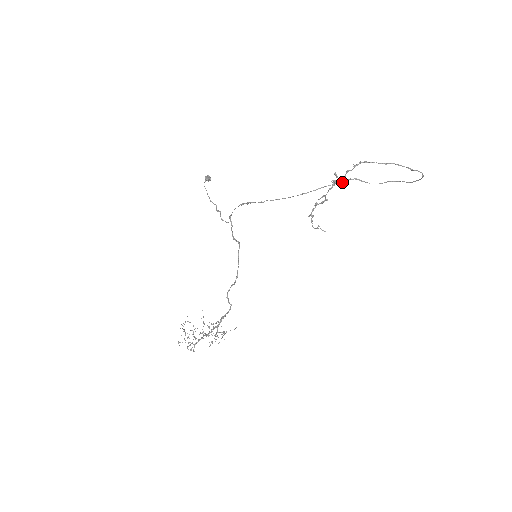
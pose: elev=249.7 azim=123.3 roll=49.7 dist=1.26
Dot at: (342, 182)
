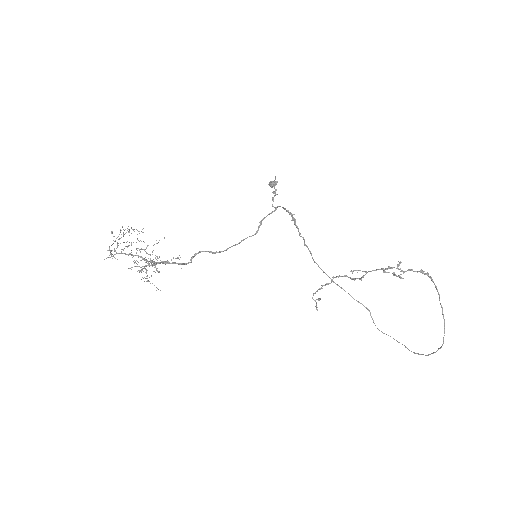
Dot at: occluded
